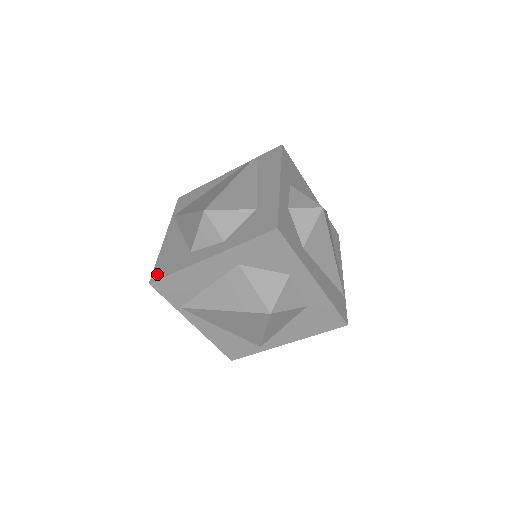
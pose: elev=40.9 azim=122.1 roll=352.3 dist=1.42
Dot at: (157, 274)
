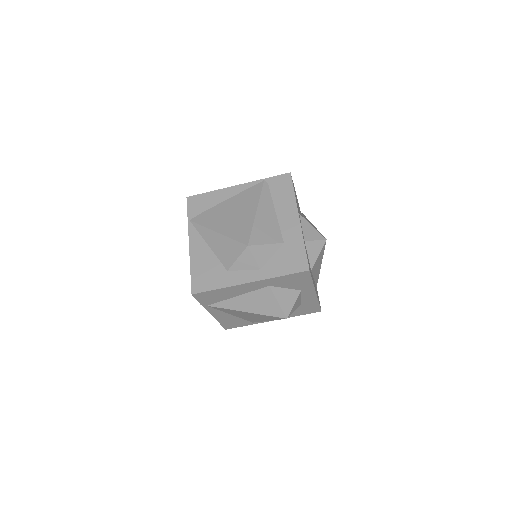
Dot at: (198, 286)
